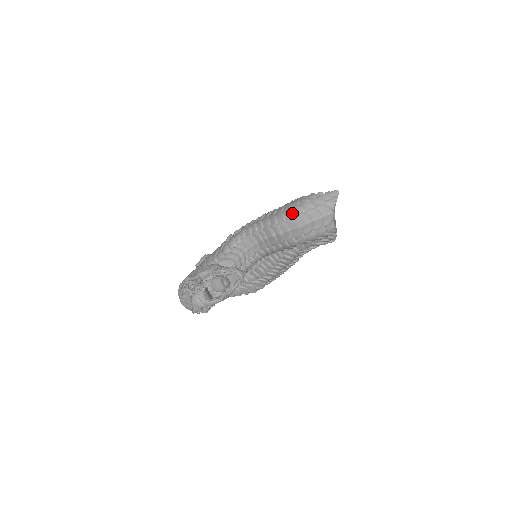
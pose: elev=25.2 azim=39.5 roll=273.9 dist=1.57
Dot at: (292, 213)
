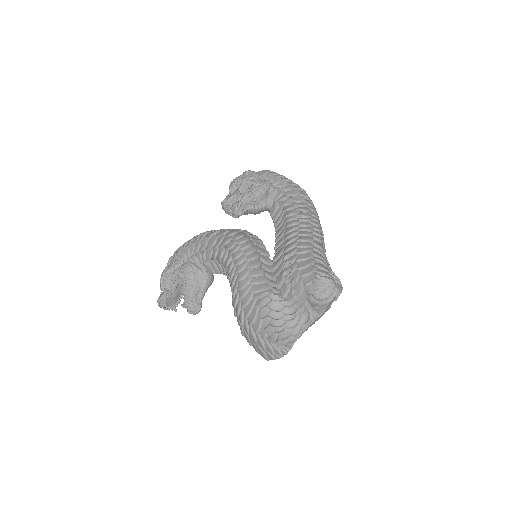
Dot at: (241, 325)
